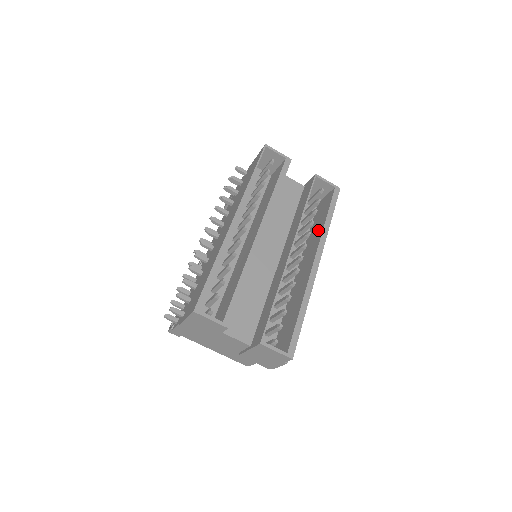
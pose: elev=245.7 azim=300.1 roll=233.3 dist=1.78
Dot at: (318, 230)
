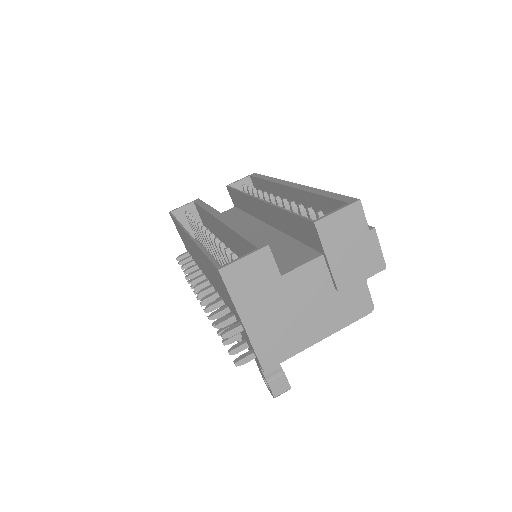
Dot at: (271, 192)
